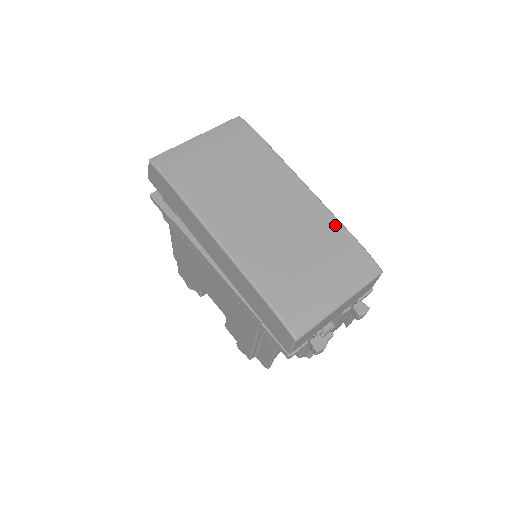
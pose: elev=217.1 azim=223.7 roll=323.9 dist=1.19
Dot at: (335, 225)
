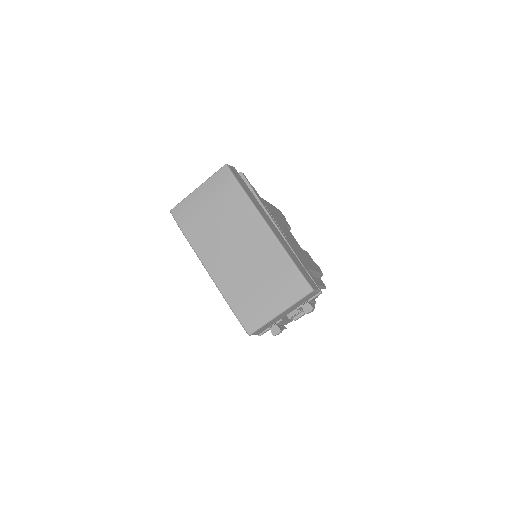
Dot at: (282, 256)
